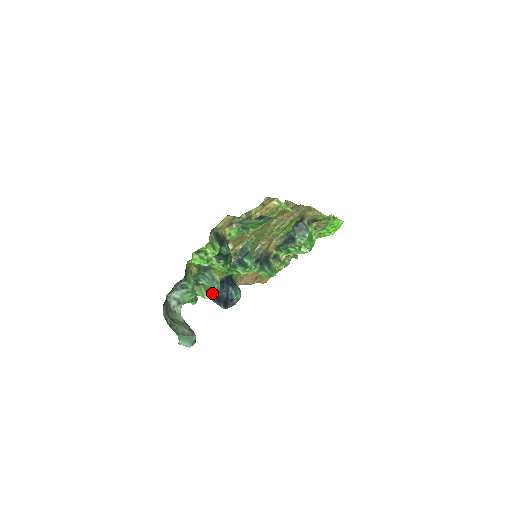
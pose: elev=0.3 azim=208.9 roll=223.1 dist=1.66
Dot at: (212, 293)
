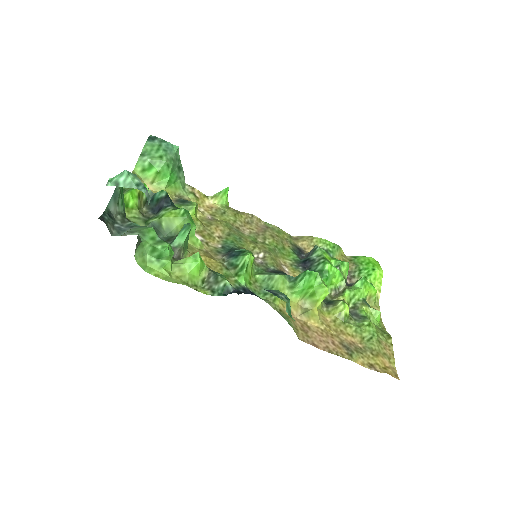
Dot at: (218, 281)
